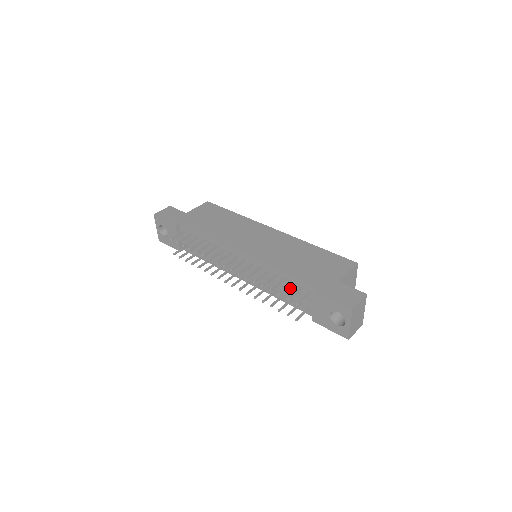
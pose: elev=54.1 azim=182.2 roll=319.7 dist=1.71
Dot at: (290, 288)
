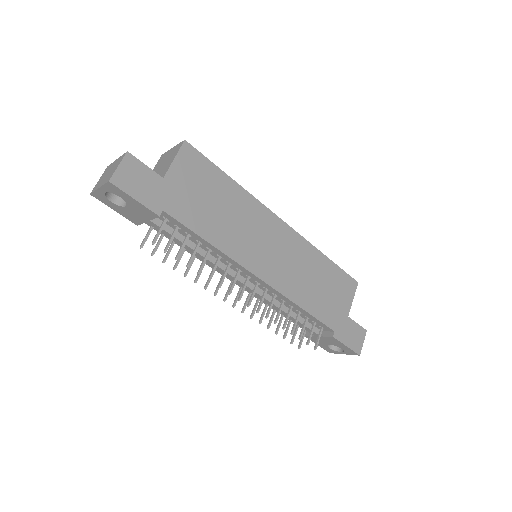
Dot at: (301, 317)
